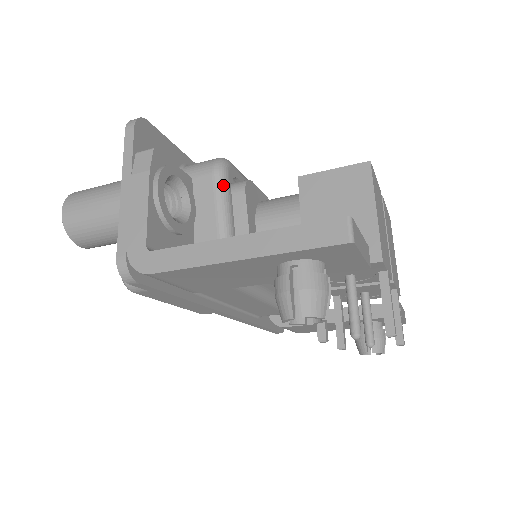
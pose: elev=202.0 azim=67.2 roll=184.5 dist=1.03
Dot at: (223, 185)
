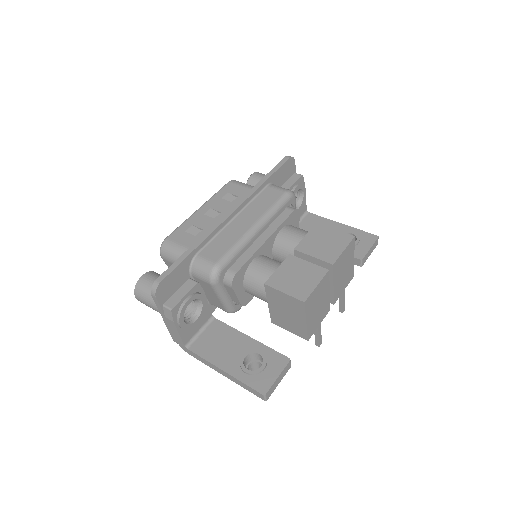
Dot at: (218, 289)
